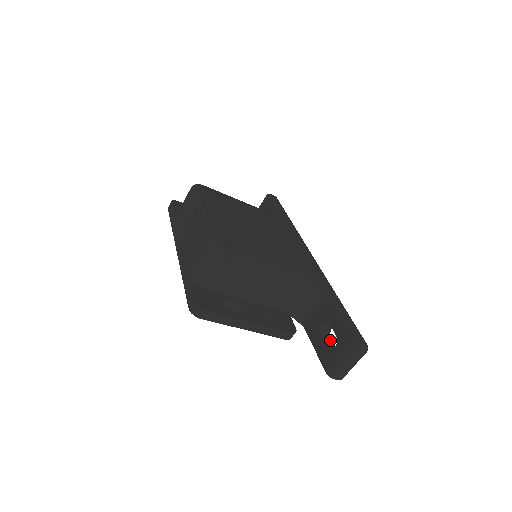
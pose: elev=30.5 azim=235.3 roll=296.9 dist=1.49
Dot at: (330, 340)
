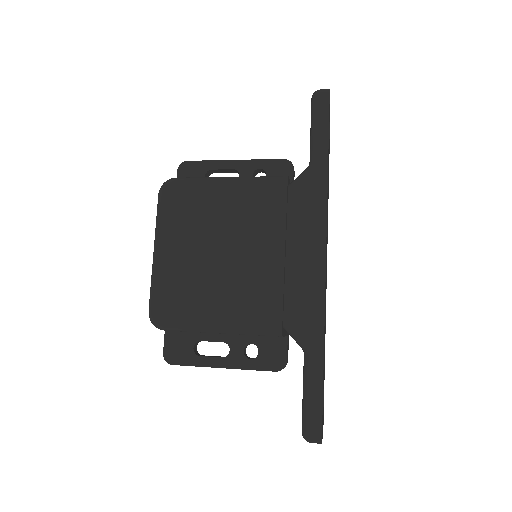
Dot at: occluded
